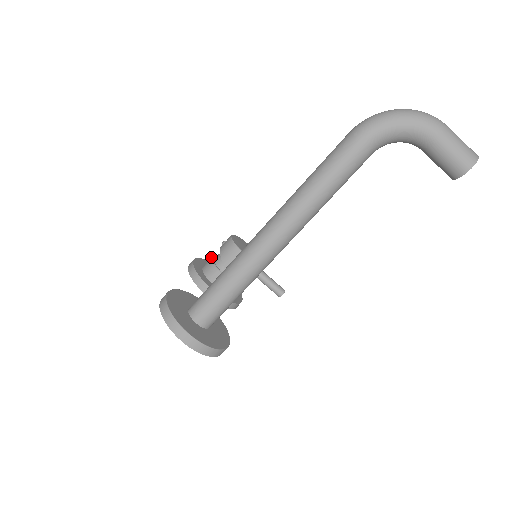
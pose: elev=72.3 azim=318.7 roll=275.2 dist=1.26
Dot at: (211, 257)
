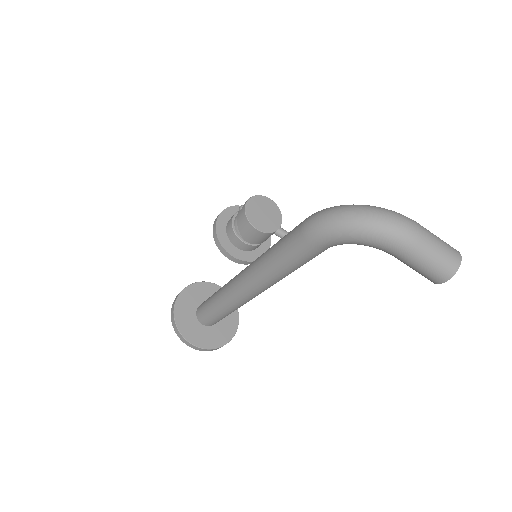
Dot at: (232, 218)
